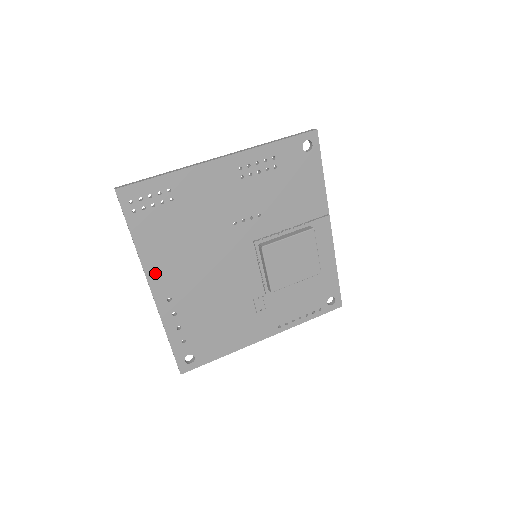
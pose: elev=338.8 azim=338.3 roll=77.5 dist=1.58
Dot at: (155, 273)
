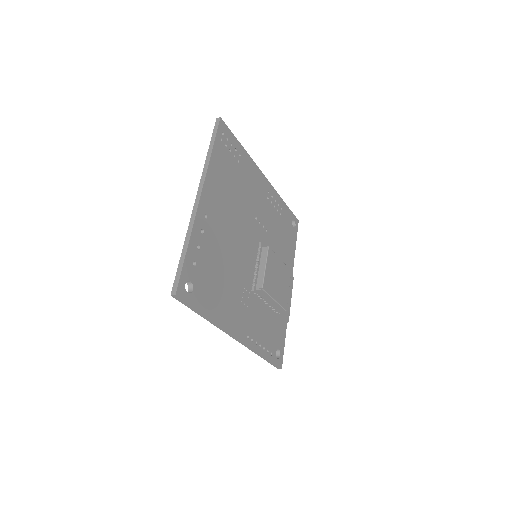
Dot at: (209, 187)
